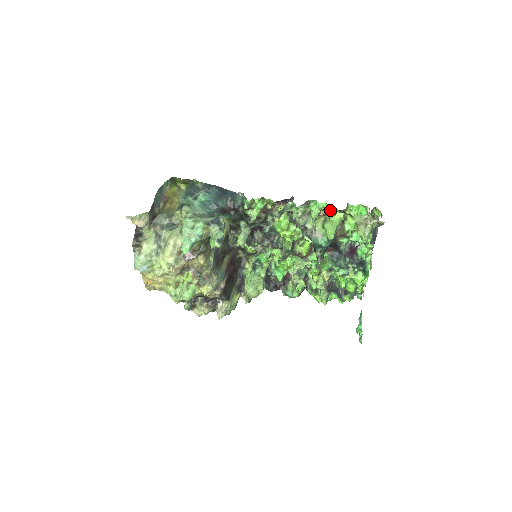
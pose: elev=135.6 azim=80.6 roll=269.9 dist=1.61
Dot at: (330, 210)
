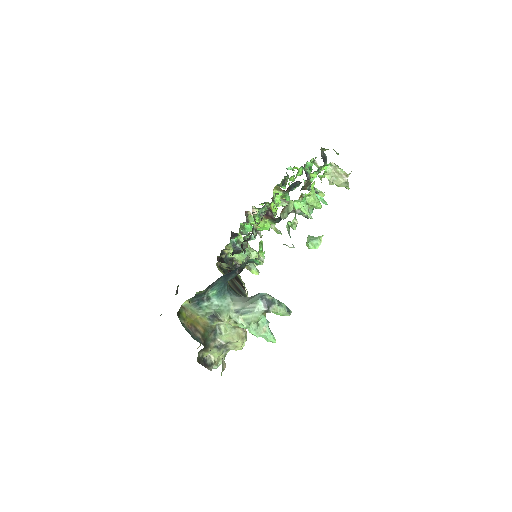
Dot at: (309, 193)
